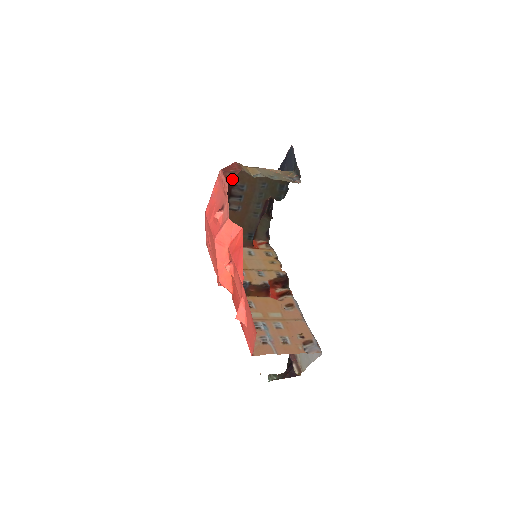
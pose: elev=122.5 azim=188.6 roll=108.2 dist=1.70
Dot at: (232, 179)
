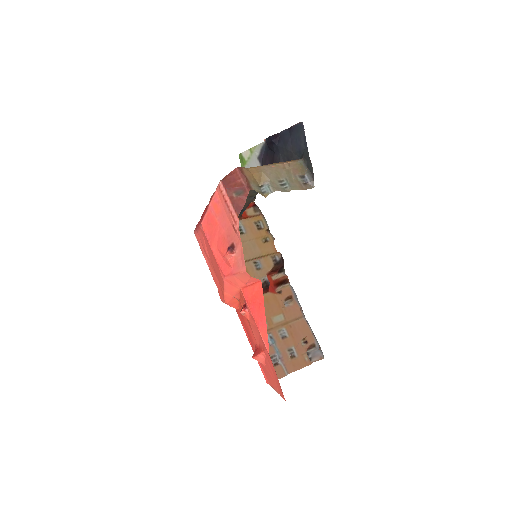
Dot at: occluded
